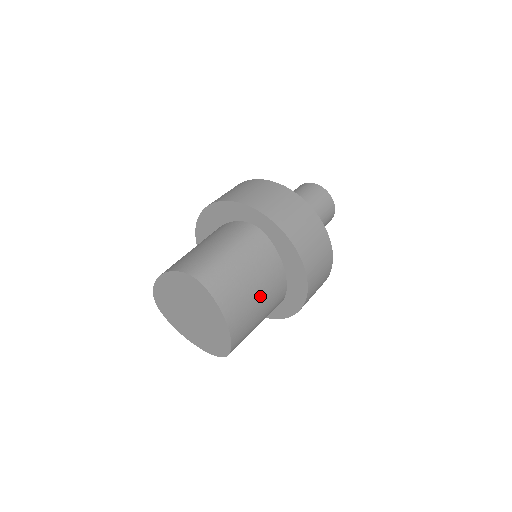
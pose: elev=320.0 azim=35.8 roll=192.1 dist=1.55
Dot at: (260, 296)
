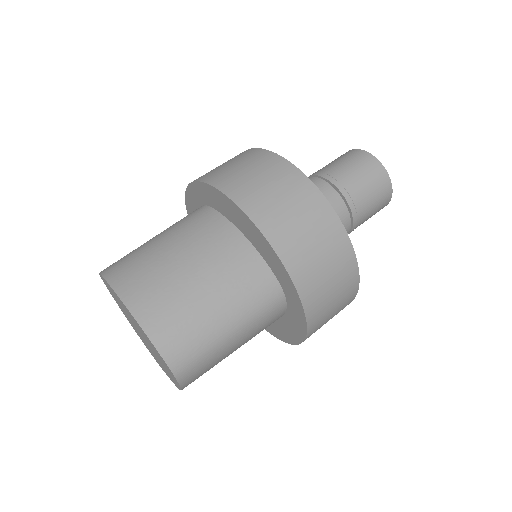
Dot at: occluded
